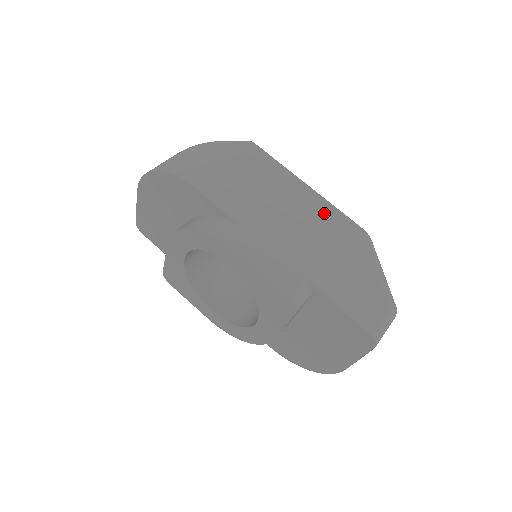
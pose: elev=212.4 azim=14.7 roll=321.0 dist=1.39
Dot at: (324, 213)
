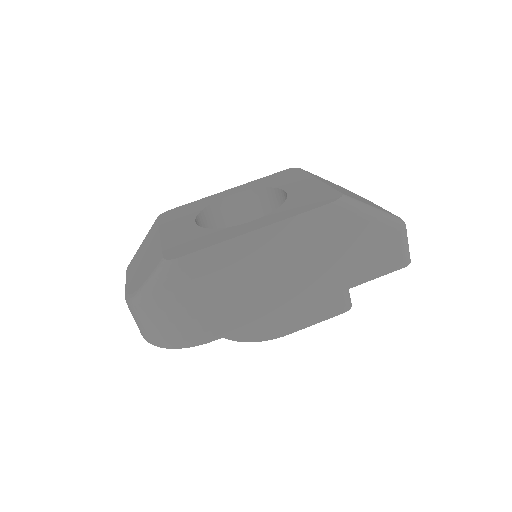
Dot at: (294, 234)
